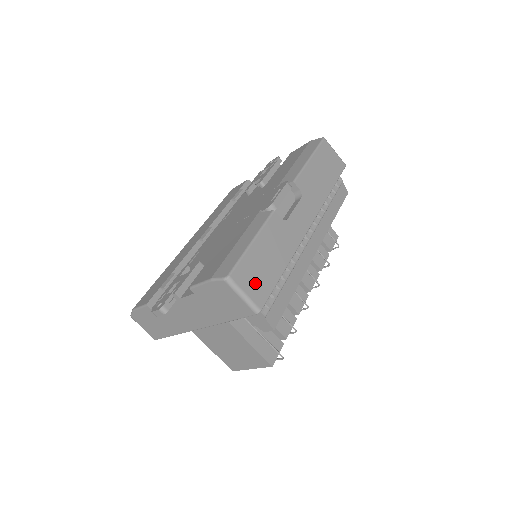
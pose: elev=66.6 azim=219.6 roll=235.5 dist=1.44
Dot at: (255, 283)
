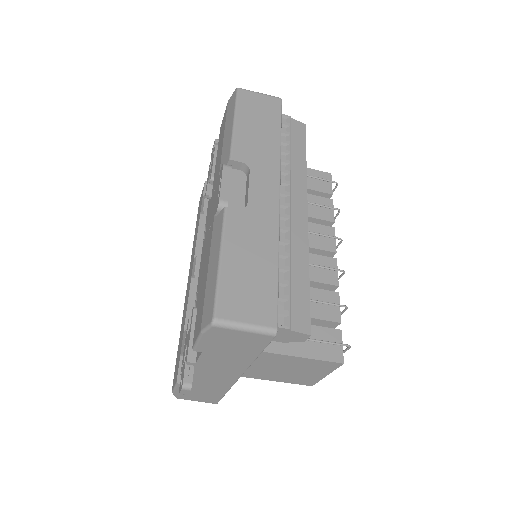
Dot at: (251, 303)
